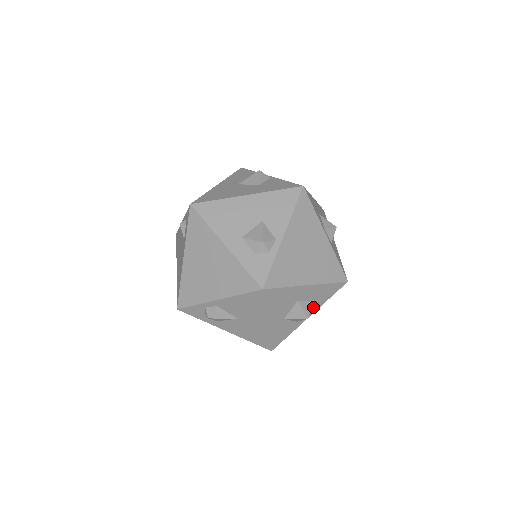
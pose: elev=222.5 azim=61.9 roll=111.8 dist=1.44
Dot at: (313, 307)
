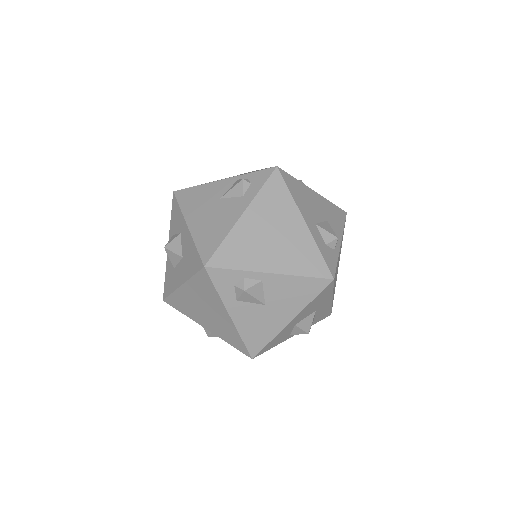
Dot at: occluded
